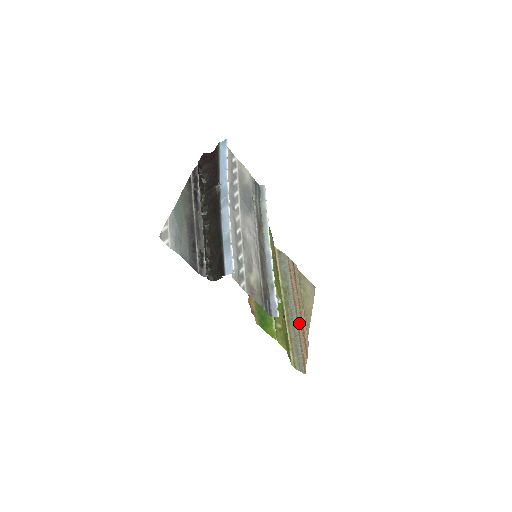
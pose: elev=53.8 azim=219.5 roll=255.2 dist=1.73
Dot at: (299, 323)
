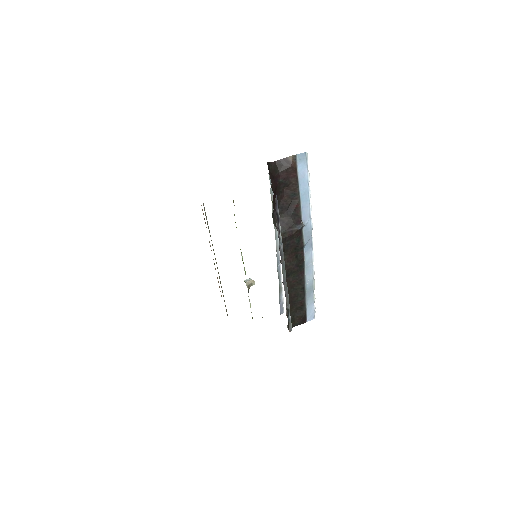
Dot at: occluded
